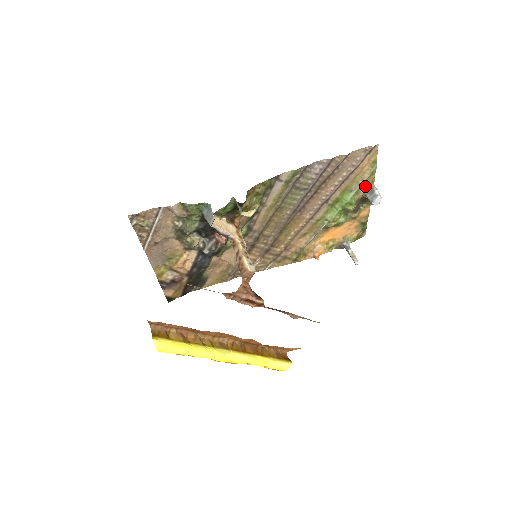
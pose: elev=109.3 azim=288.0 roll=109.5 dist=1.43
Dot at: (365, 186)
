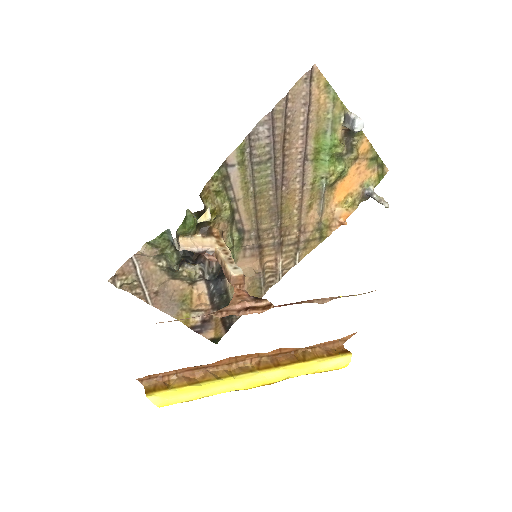
Dot at: (338, 118)
